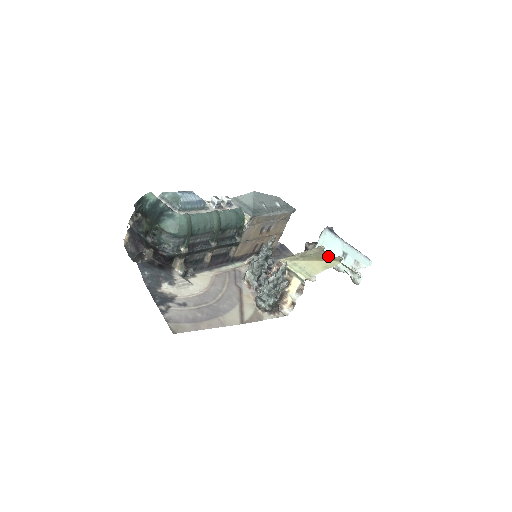
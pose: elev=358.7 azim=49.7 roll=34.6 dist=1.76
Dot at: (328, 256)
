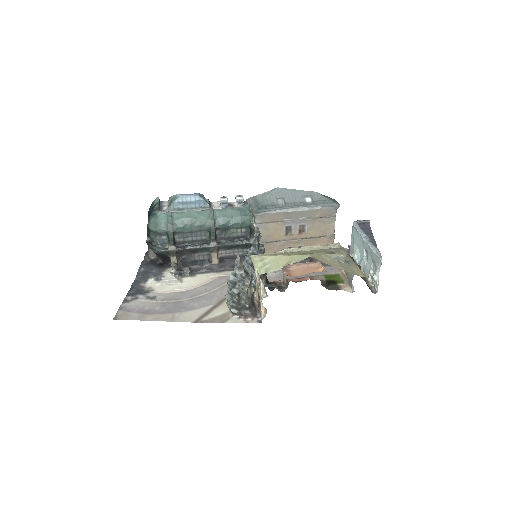
Dot at: (319, 252)
